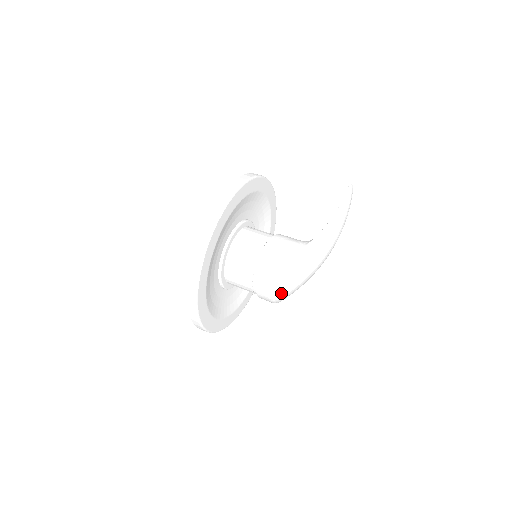
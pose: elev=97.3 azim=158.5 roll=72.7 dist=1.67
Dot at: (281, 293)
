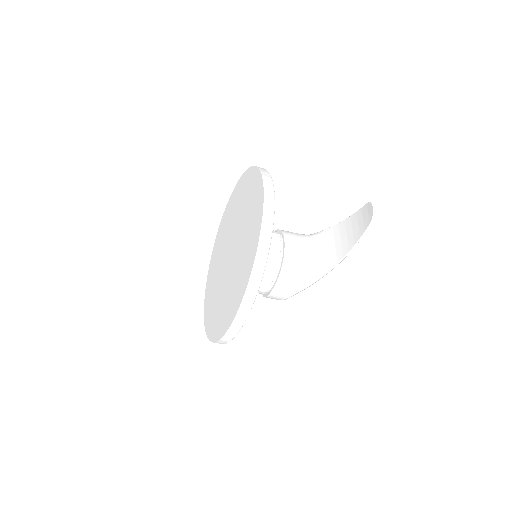
Dot at: occluded
